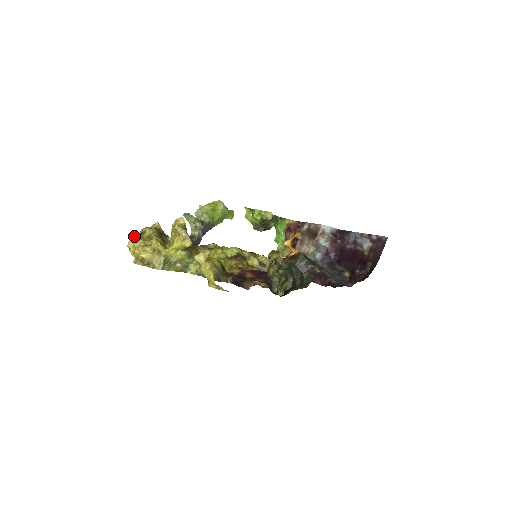
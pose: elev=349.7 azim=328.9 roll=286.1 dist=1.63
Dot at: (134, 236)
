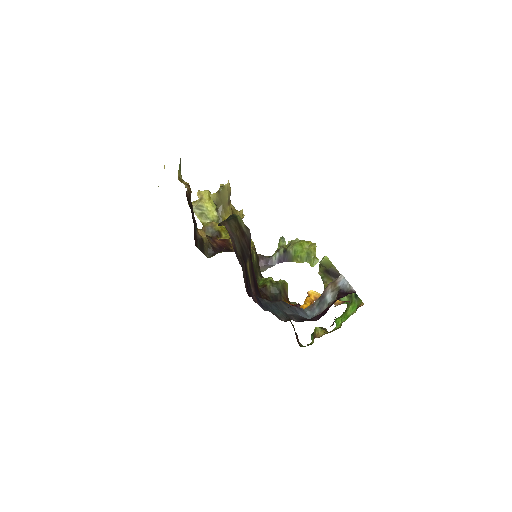
Dot at: occluded
